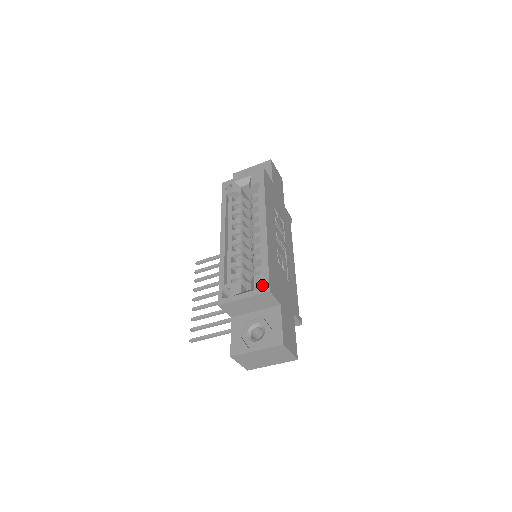
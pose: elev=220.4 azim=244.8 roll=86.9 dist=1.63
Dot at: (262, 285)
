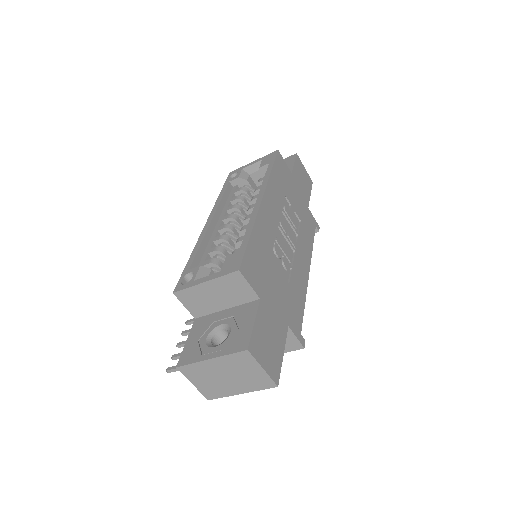
Dot at: (232, 264)
